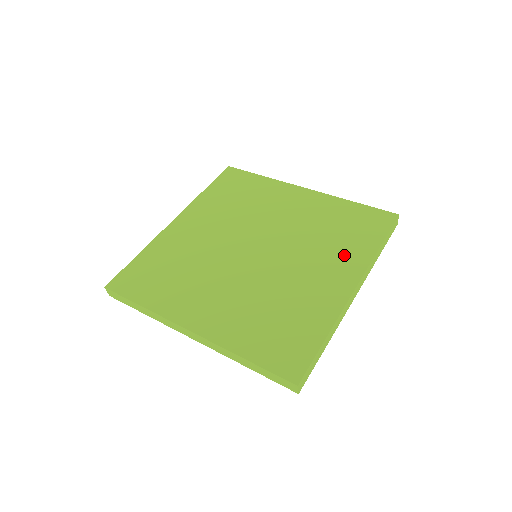
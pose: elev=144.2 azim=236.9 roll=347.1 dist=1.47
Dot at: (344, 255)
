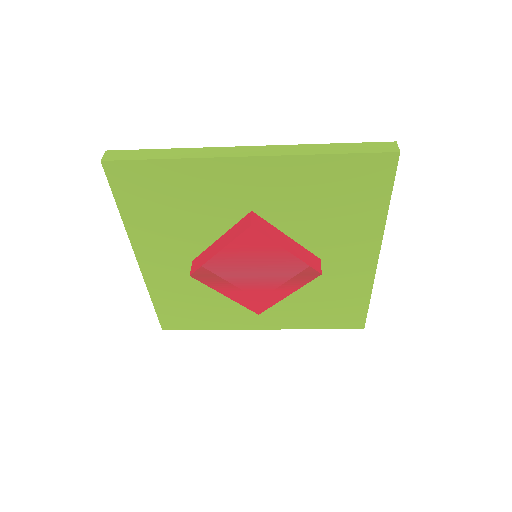
Dot at: occluded
